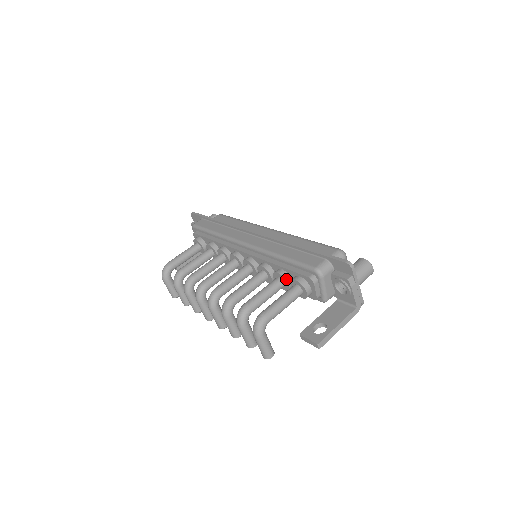
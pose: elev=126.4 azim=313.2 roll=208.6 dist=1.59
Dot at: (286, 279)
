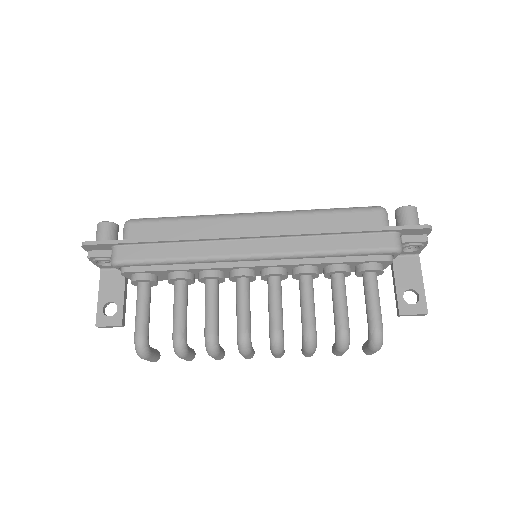
Dot at: (350, 271)
